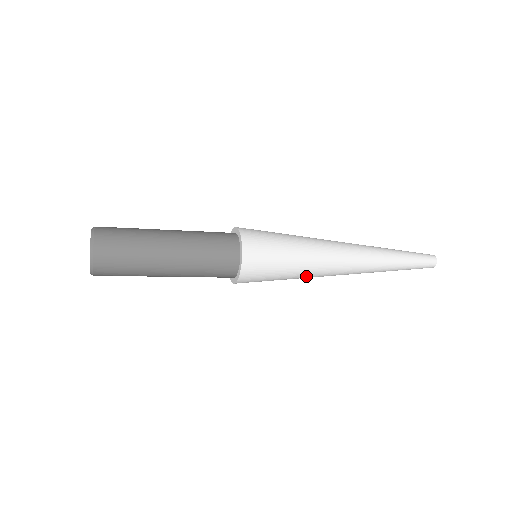
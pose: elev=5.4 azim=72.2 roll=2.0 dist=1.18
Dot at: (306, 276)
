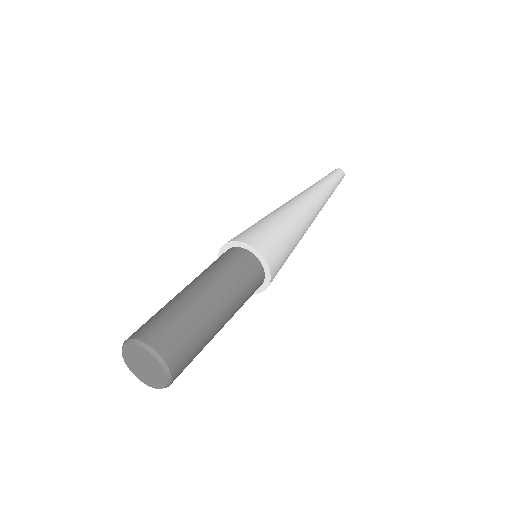
Dot at: occluded
